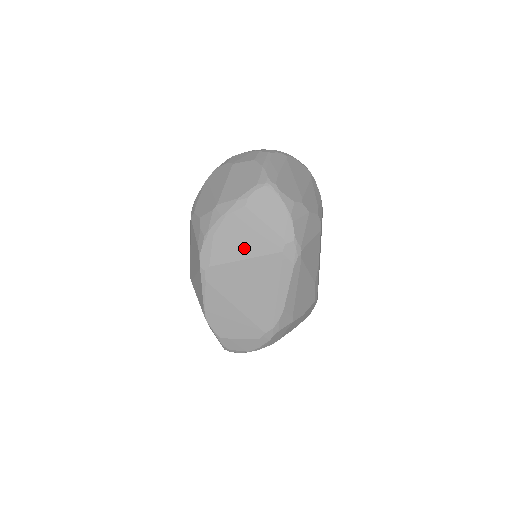
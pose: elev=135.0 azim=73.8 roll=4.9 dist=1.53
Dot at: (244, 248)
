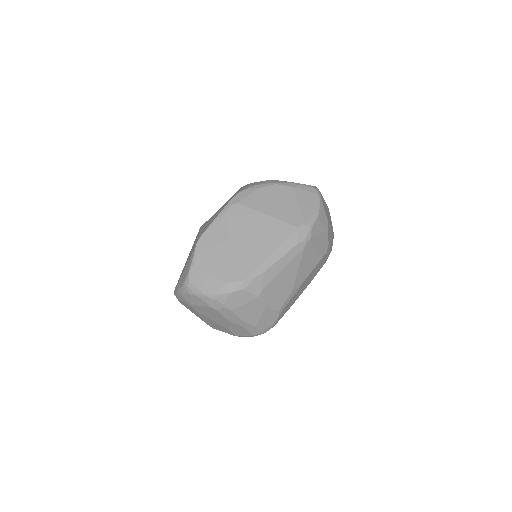
Dot at: (272, 208)
